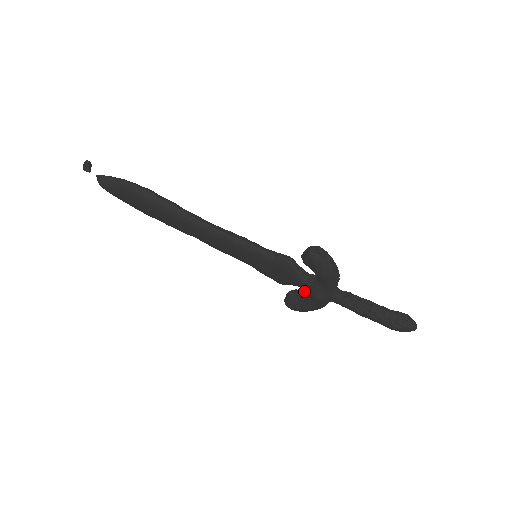
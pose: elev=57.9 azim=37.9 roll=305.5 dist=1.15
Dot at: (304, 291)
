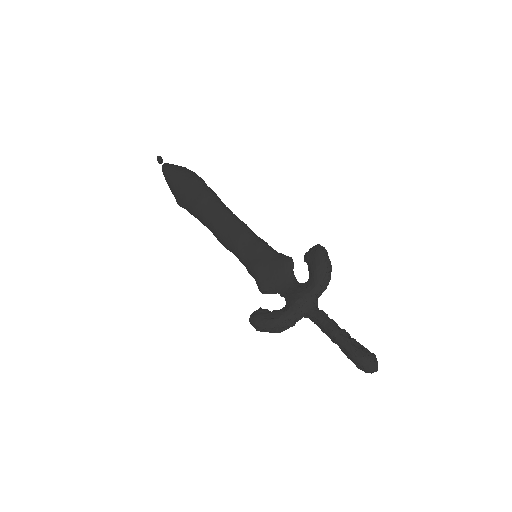
Dot at: occluded
